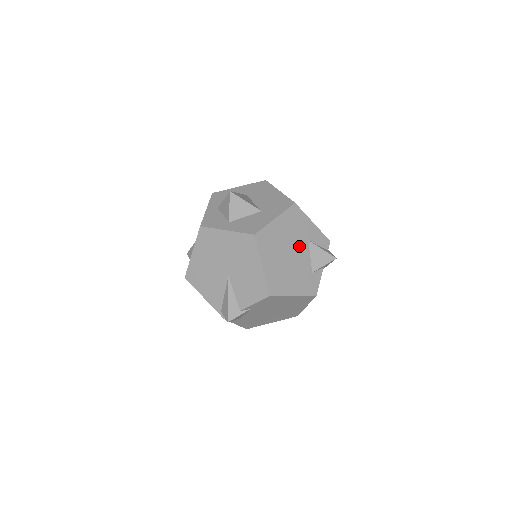
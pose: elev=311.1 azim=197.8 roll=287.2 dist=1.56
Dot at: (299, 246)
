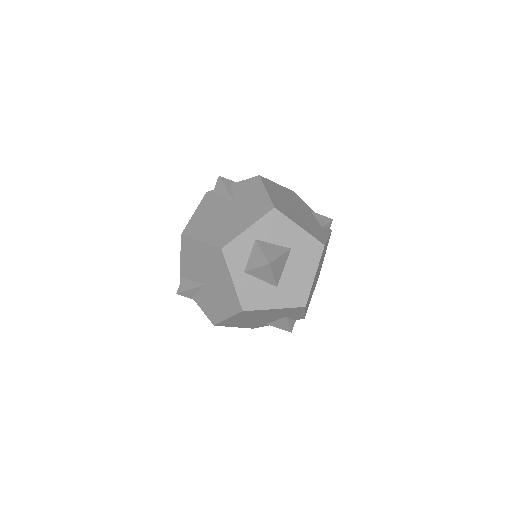
Dot at: (274, 317)
